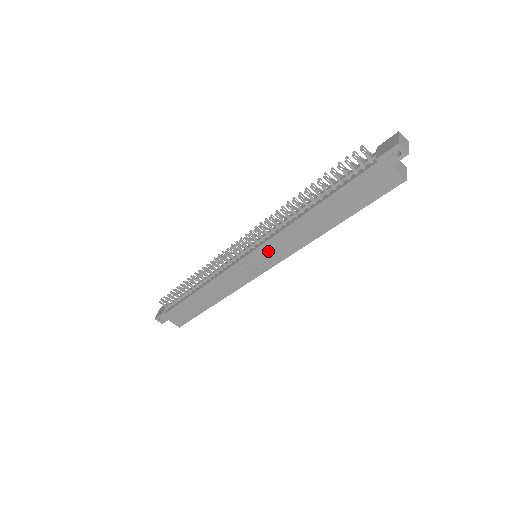
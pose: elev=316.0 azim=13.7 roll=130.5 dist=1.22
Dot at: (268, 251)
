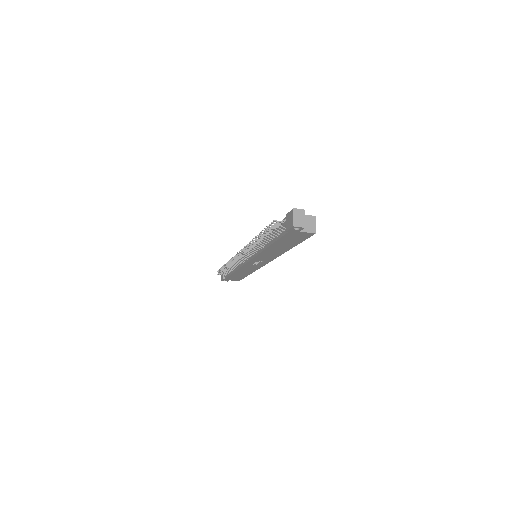
Dot at: (260, 259)
